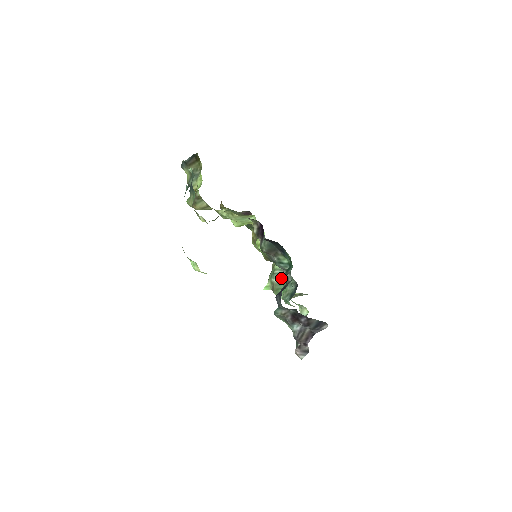
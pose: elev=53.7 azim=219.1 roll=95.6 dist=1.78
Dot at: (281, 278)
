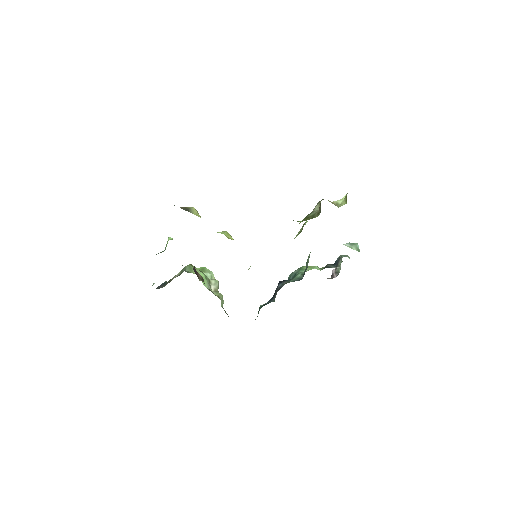
Dot at: occluded
